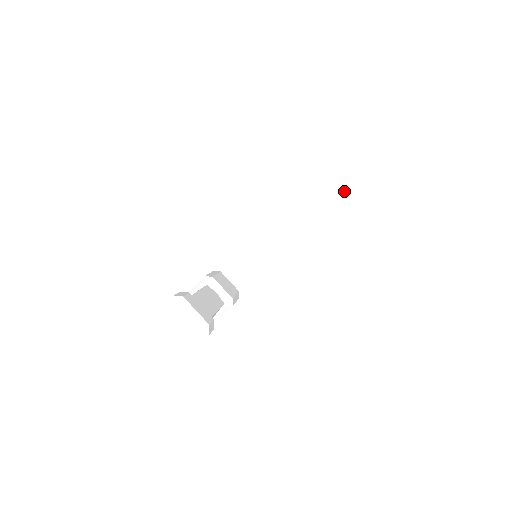
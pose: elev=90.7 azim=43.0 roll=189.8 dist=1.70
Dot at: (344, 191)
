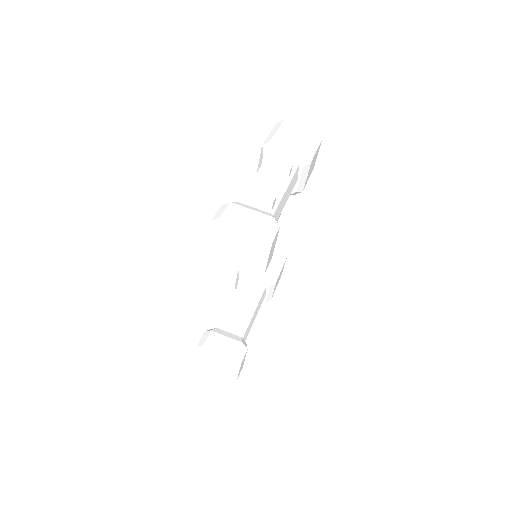
Dot at: (257, 233)
